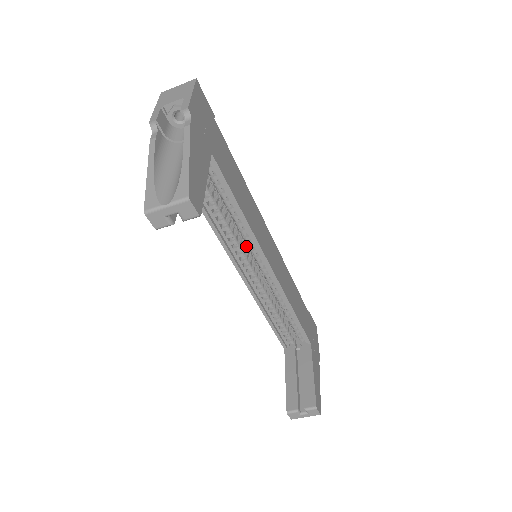
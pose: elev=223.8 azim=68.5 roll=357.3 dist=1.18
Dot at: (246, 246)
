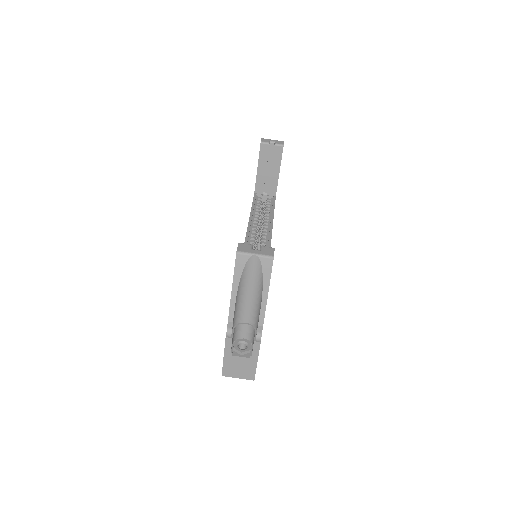
Dot at: occluded
